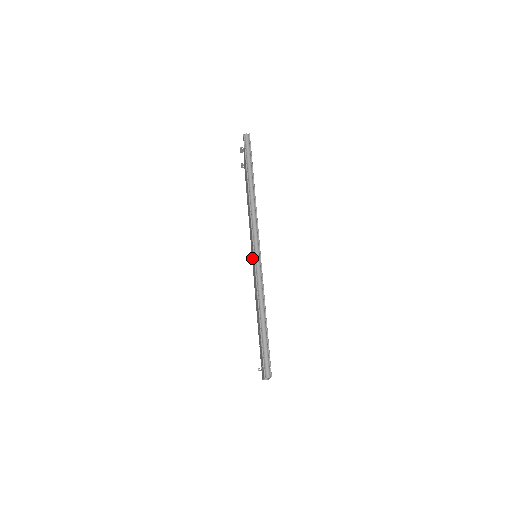
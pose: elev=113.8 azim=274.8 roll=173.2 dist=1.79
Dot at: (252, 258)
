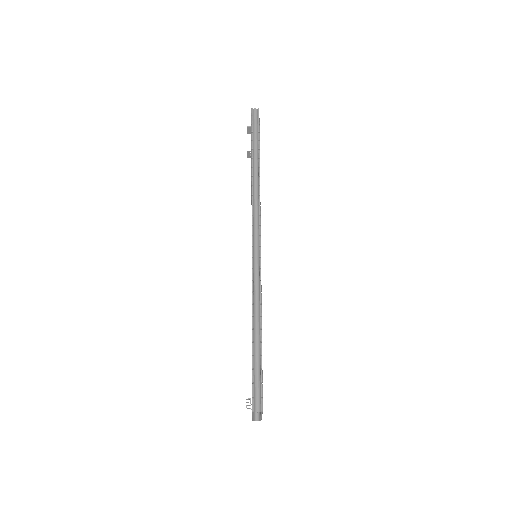
Dot at: occluded
